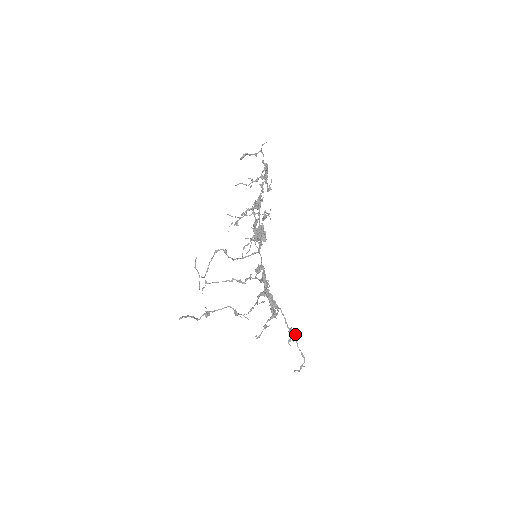
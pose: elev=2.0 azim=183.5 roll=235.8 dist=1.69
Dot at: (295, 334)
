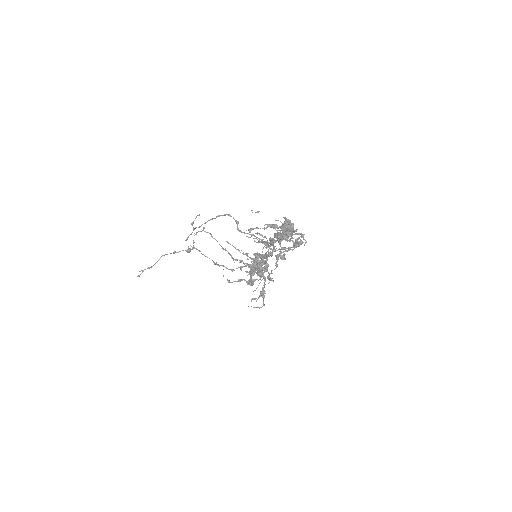
Dot at: occluded
